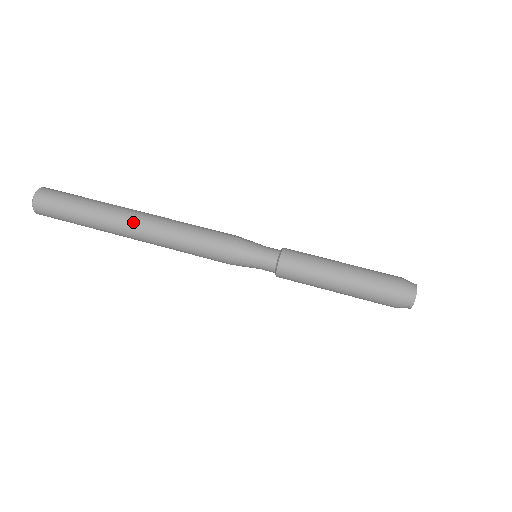
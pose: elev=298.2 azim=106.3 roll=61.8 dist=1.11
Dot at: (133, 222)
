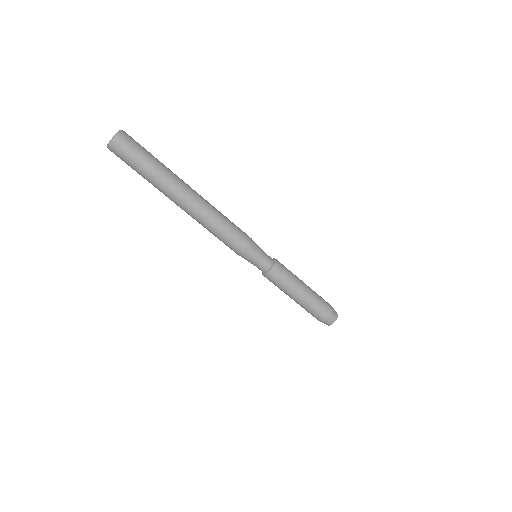
Dot at: (180, 205)
